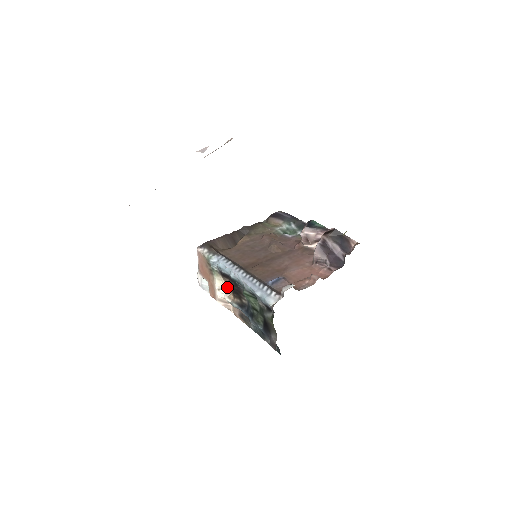
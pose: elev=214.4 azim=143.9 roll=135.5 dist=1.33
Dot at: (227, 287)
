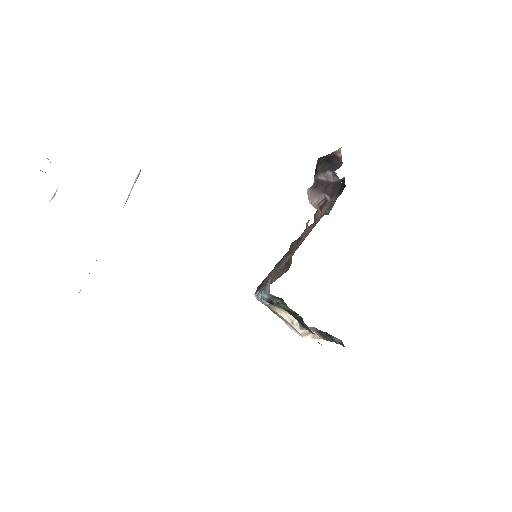
Dot at: occluded
